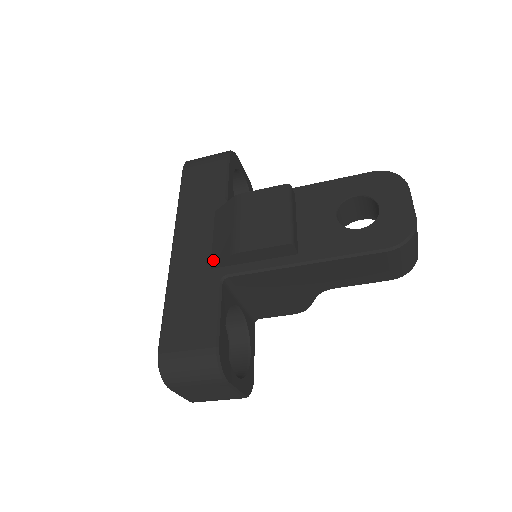
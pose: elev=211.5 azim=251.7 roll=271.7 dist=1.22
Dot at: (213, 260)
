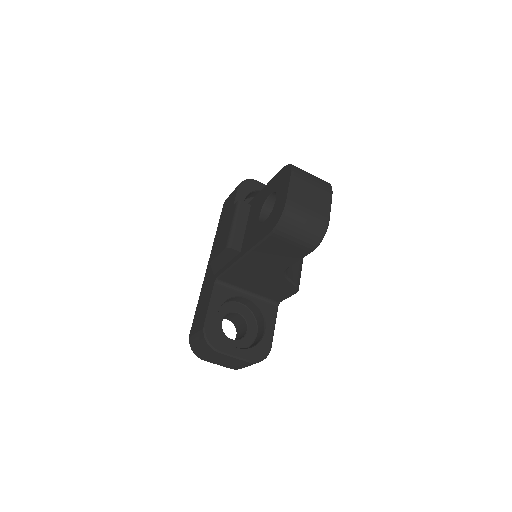
Dot at: occluded
